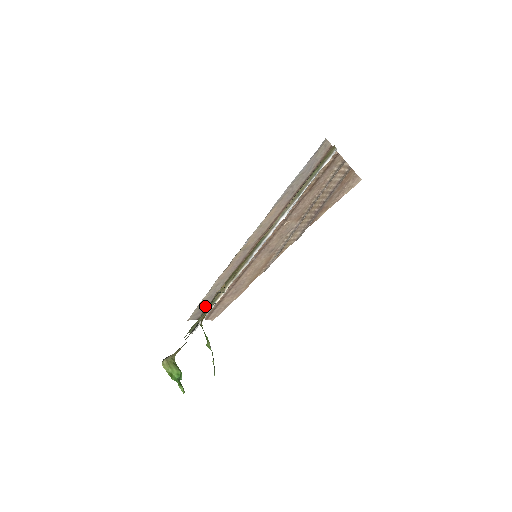
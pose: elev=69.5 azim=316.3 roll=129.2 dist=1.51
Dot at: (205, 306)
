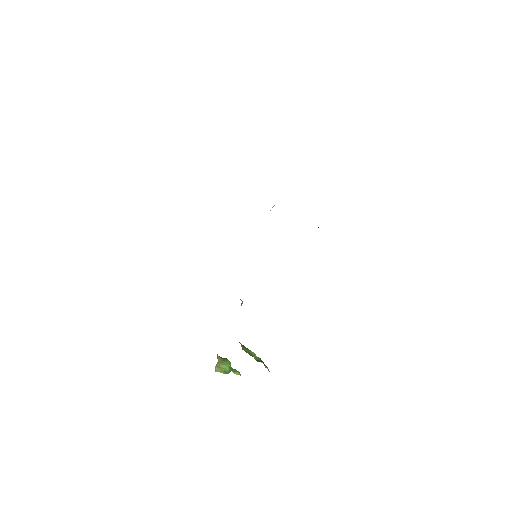
Dot at: occluded
